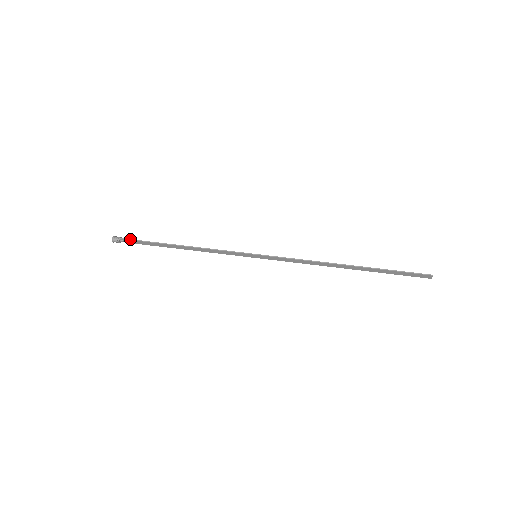
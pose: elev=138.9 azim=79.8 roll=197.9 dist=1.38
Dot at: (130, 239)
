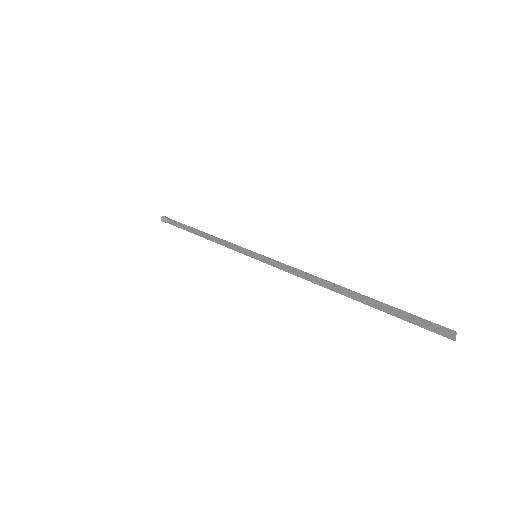
Dot at: occluded
